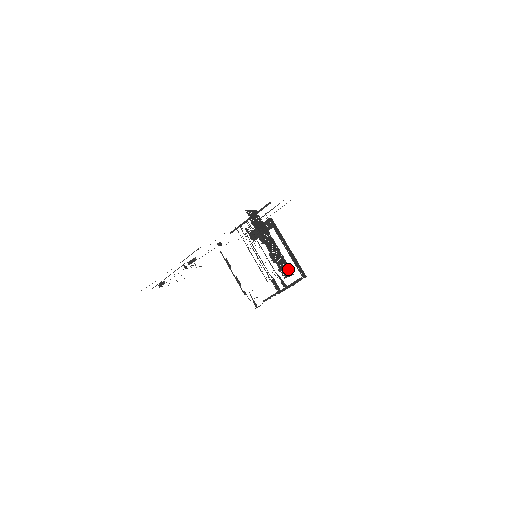
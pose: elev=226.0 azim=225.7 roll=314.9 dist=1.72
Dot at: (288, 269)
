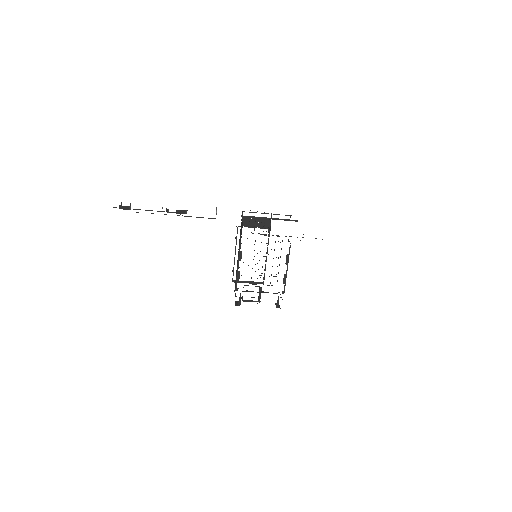
Dot at: occluded
